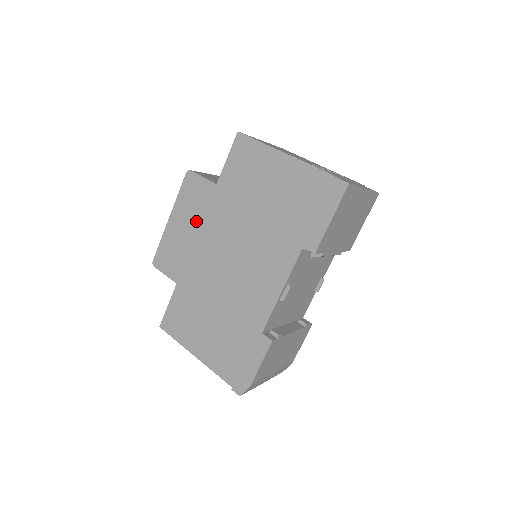
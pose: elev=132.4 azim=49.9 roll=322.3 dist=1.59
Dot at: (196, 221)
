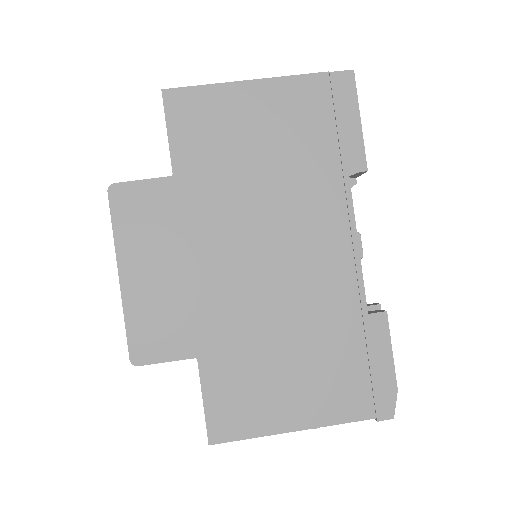
Dot at: (172, 247)
